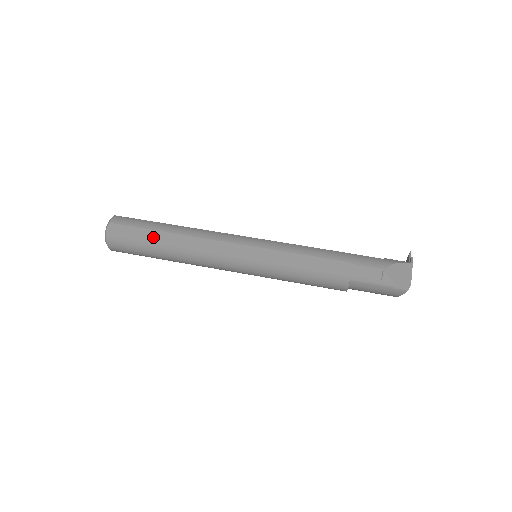
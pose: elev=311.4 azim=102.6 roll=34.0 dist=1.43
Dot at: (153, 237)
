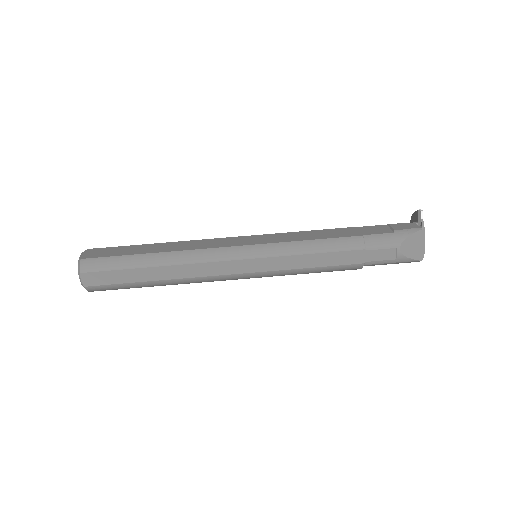
Dot at: (139, 276)
